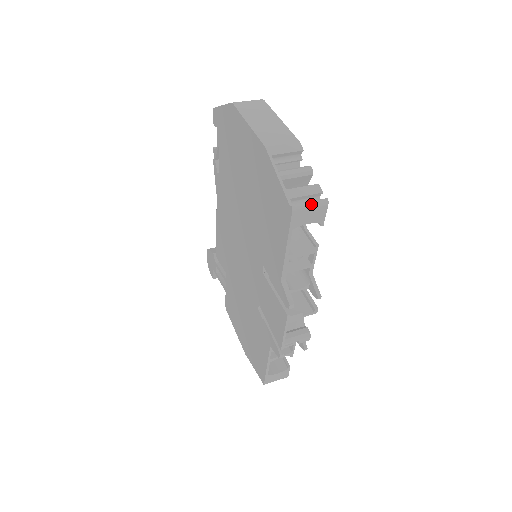
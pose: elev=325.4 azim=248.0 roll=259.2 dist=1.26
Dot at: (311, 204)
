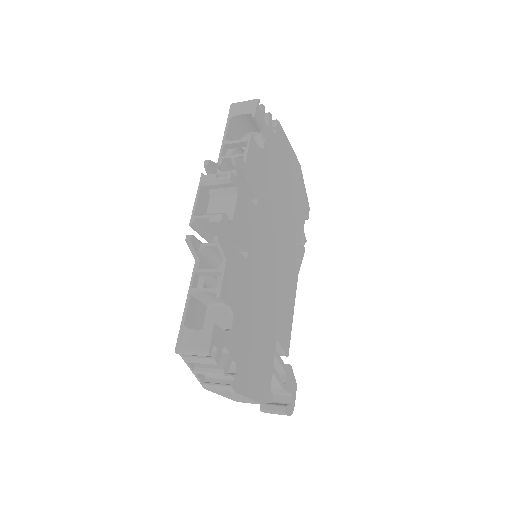
Dot at: (246, 101)
